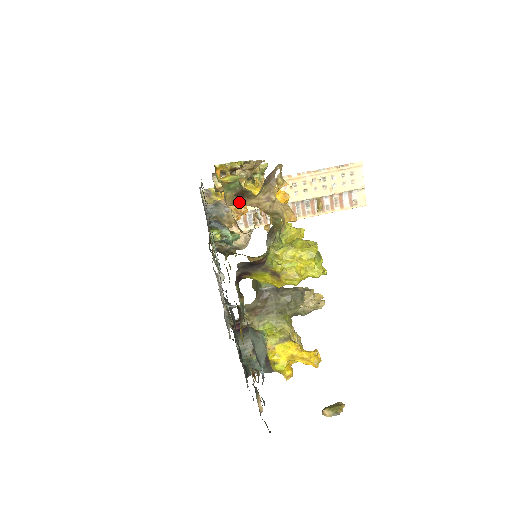
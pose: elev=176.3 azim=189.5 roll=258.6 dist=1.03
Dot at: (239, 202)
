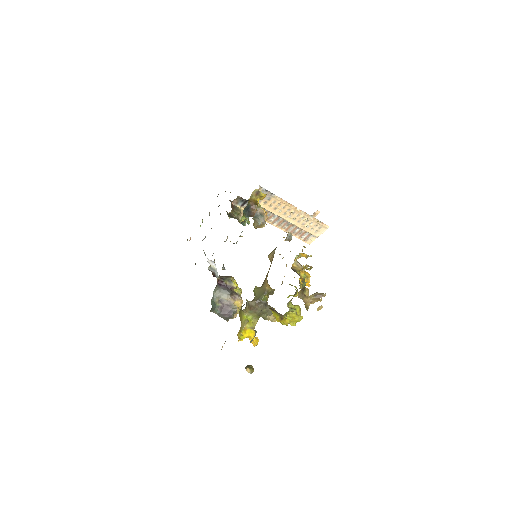
Dot at: (302, 297)
